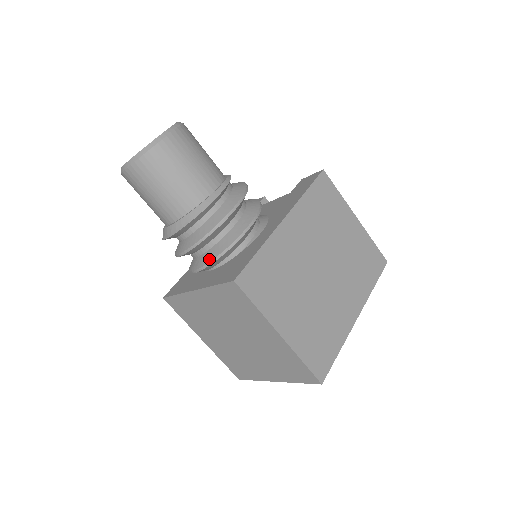
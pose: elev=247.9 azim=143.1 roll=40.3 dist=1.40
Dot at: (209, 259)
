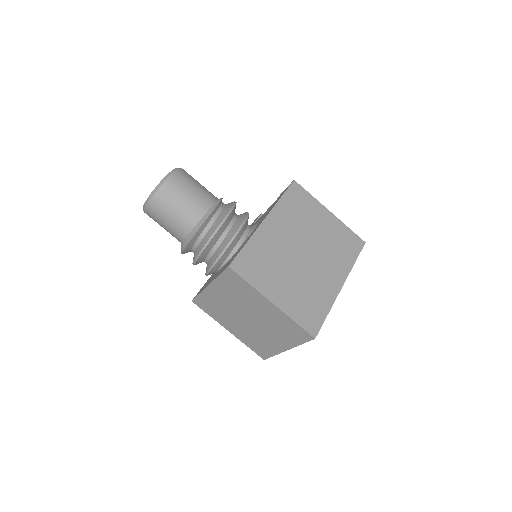
Dot at: (214, 259)
